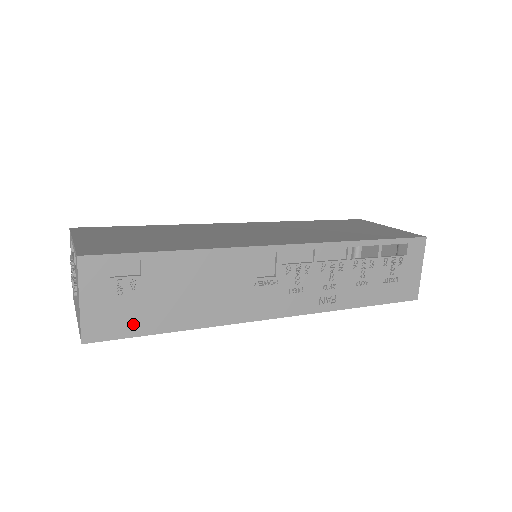
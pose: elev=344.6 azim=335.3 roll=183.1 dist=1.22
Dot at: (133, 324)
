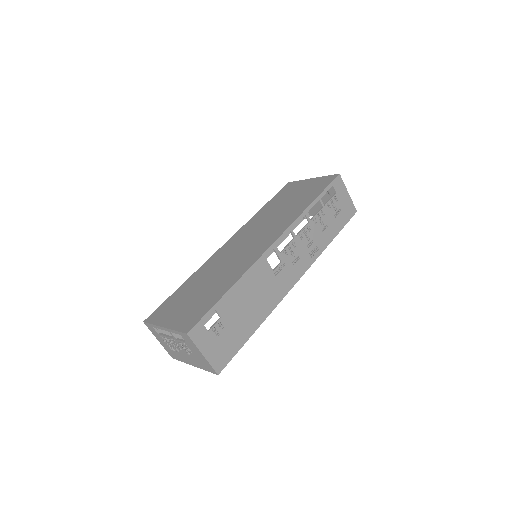
Dot at: (234, 345)
